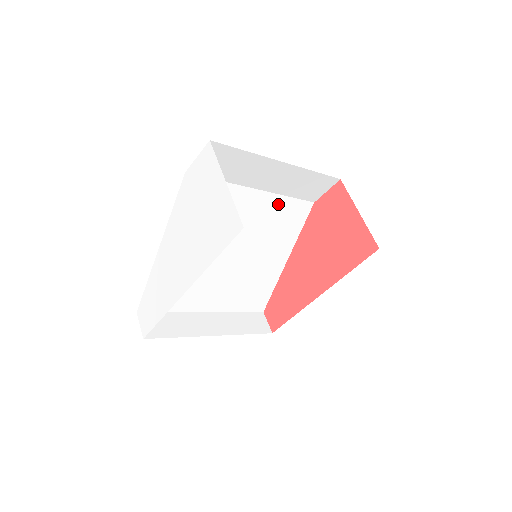
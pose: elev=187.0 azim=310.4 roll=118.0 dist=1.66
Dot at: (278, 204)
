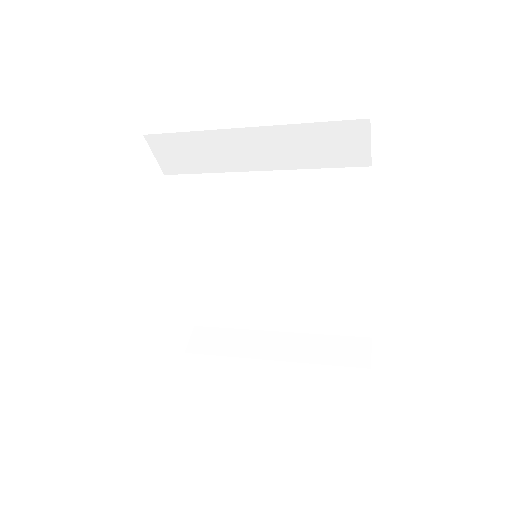
Dot at: (305, 183)
